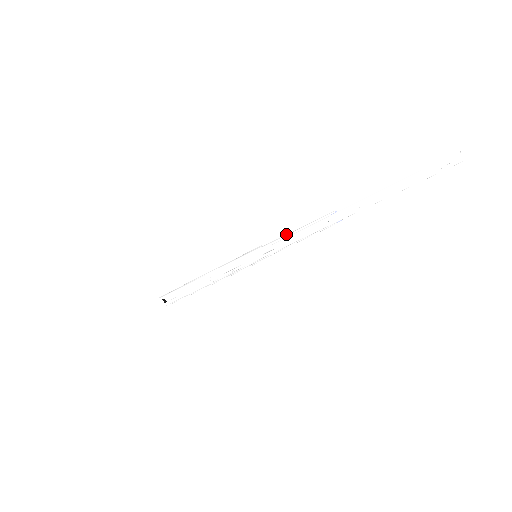
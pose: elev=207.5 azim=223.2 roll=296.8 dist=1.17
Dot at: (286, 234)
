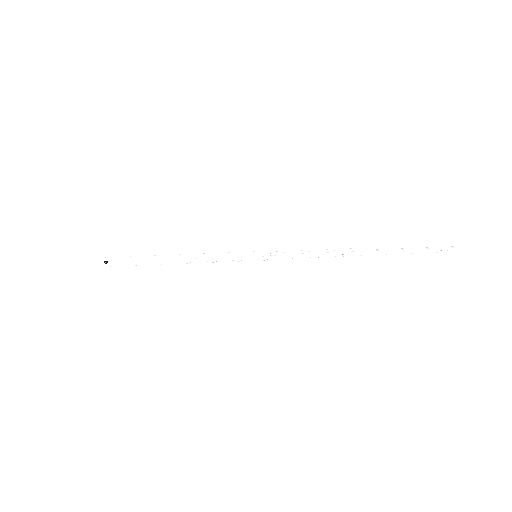
Dot at: (299, 251)
